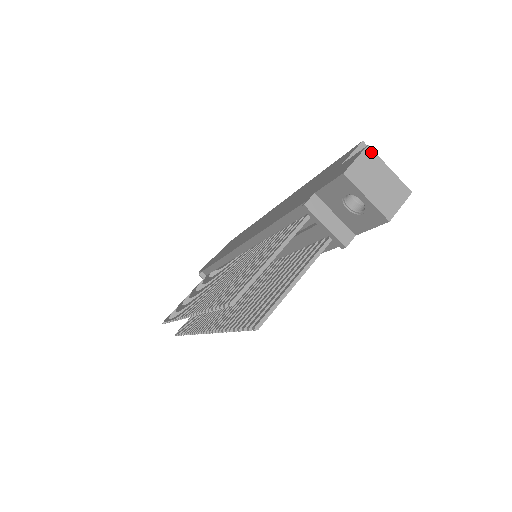
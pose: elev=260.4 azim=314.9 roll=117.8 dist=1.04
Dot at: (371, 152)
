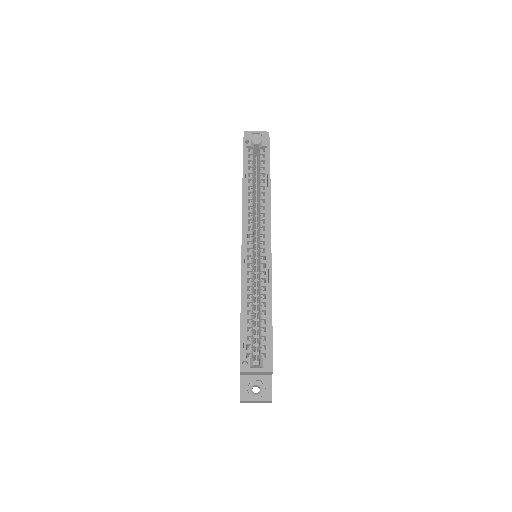
Dot at: (243, 401)
